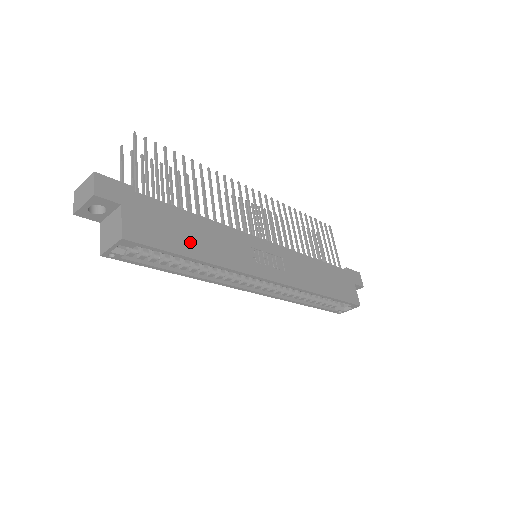
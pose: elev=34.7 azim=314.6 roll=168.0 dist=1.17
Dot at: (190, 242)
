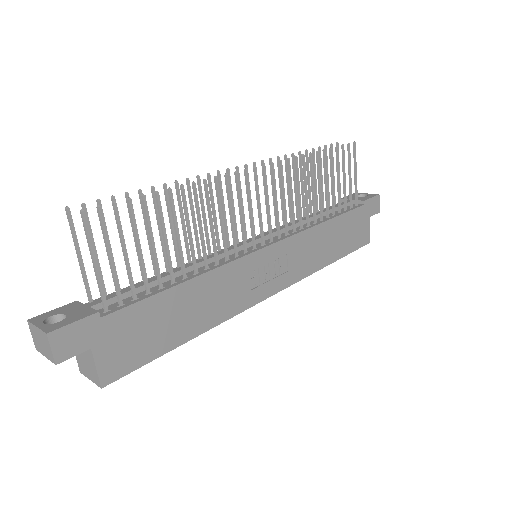
Dot at: (178, 327)
